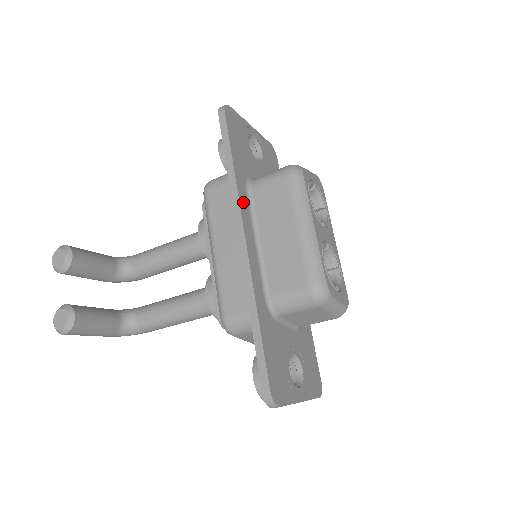
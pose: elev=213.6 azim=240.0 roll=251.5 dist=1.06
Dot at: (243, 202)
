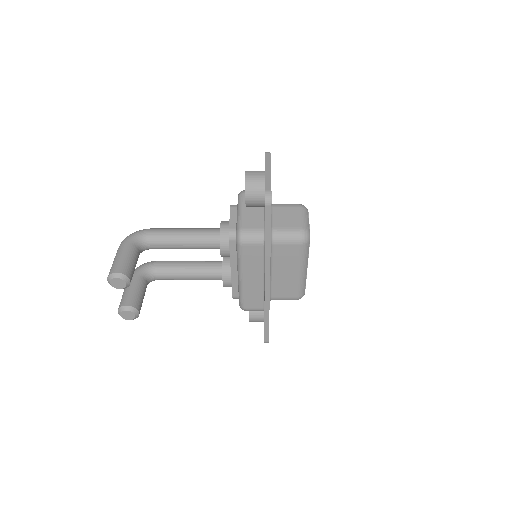
Dot at: occluded
